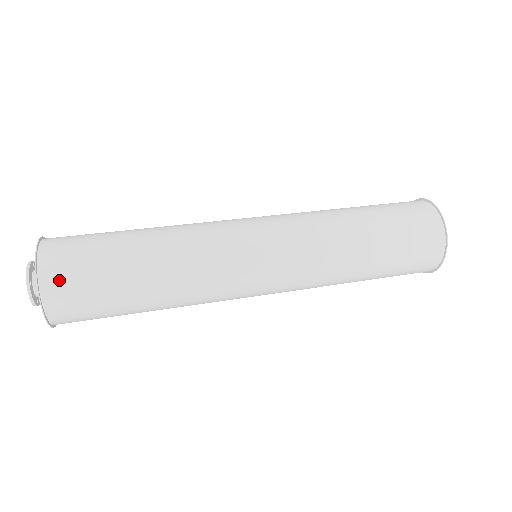
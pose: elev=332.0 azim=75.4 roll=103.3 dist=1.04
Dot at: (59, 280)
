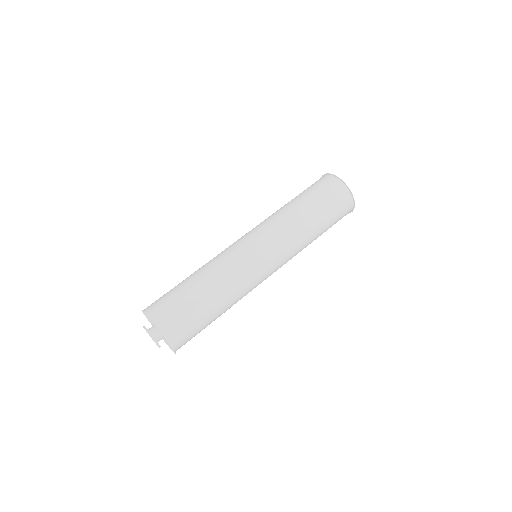
Dot at: (170, 325)
